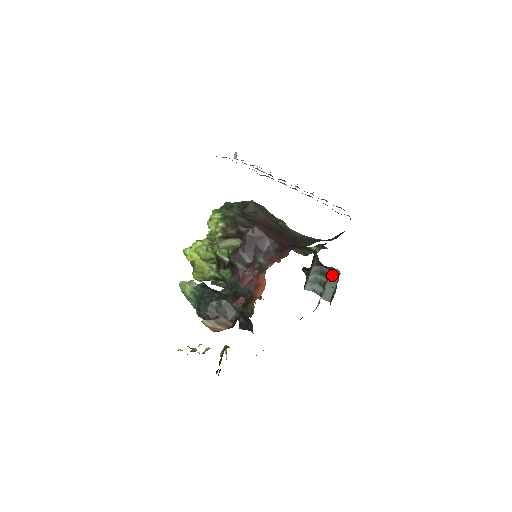
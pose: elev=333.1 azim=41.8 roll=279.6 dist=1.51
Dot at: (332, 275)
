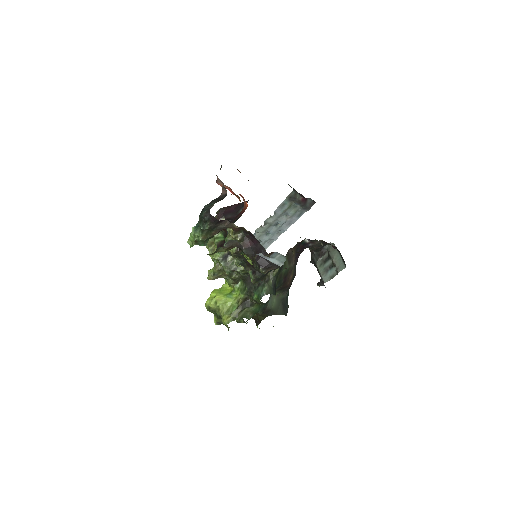
Dot at: (330, 251)
